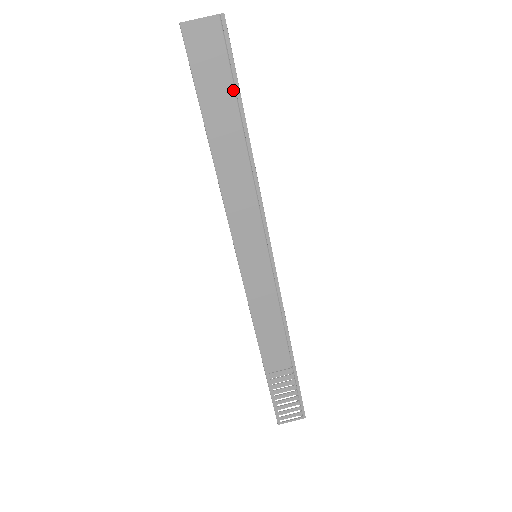
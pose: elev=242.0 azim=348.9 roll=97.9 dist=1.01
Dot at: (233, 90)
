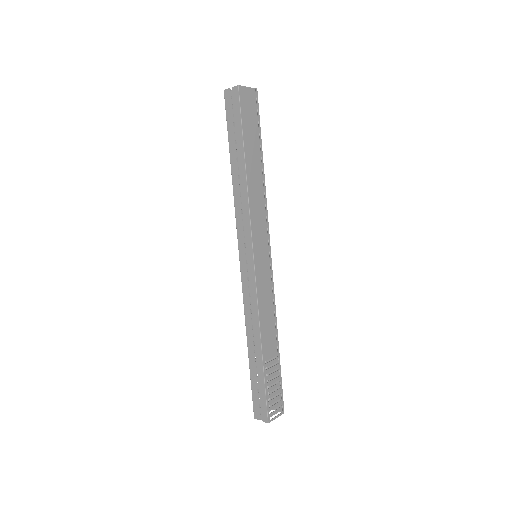
Dot at: (258, 132)
